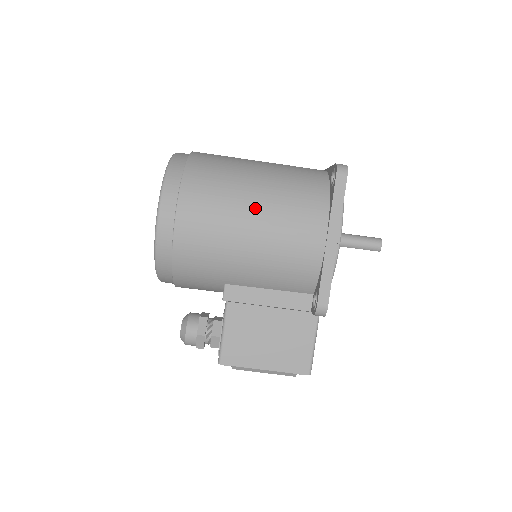
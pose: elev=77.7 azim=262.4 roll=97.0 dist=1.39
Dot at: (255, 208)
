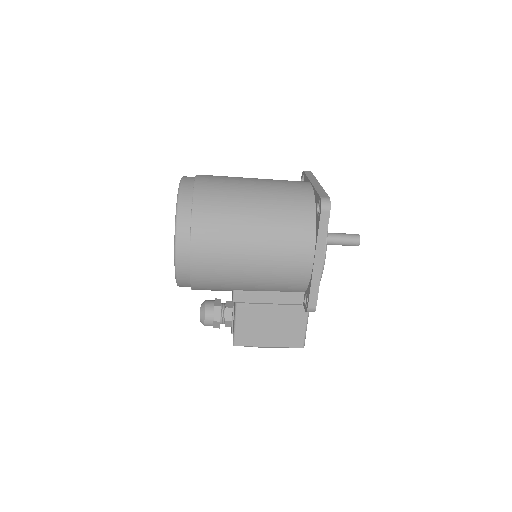
Dot at: (255, 240)
